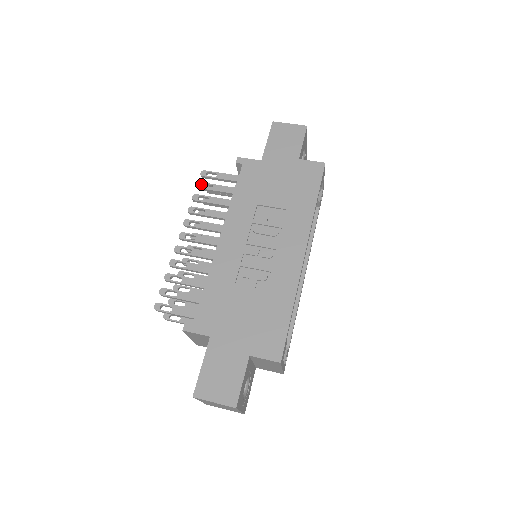
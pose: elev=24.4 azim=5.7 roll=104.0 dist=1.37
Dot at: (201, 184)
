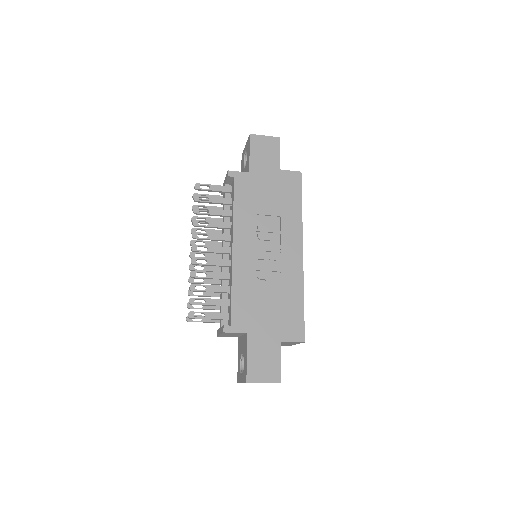
Dot at: (198, 197)
